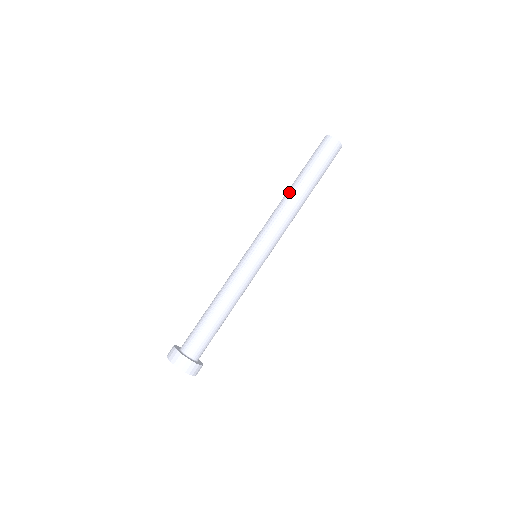
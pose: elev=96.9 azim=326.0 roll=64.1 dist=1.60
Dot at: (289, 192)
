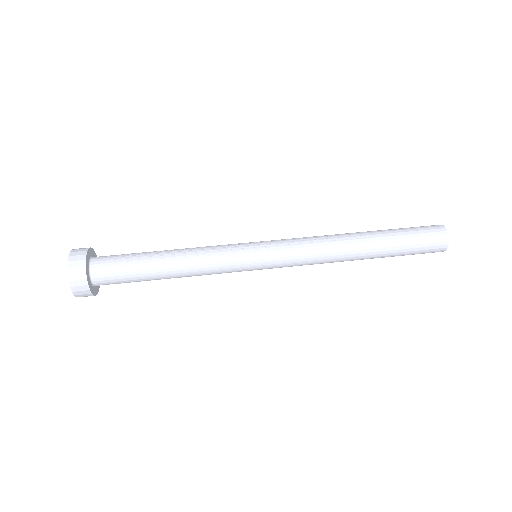
Dot at: (349, 233)
